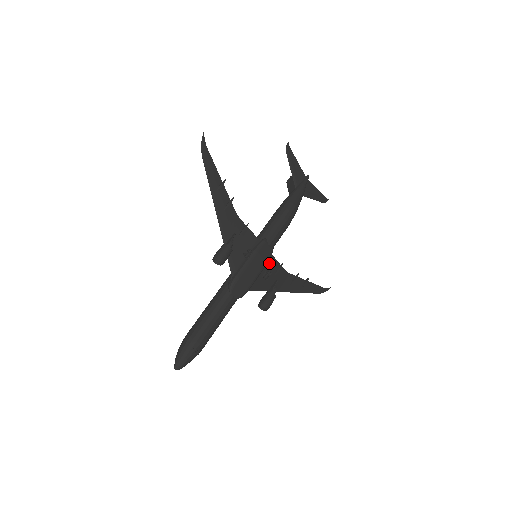
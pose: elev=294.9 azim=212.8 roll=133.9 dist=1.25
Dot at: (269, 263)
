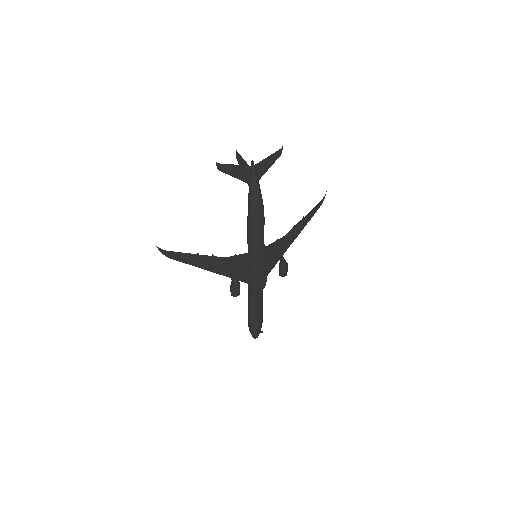
Dot at: (268, 251)
